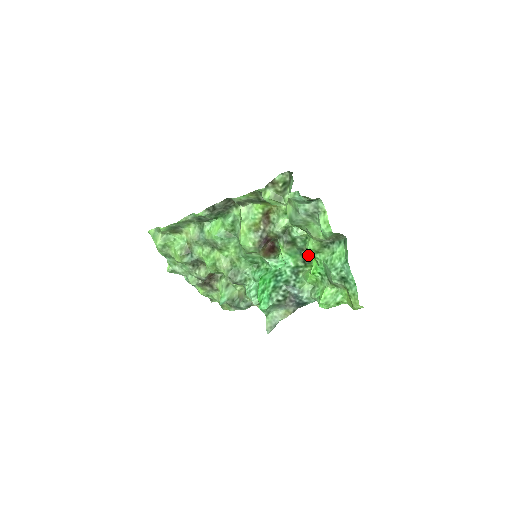
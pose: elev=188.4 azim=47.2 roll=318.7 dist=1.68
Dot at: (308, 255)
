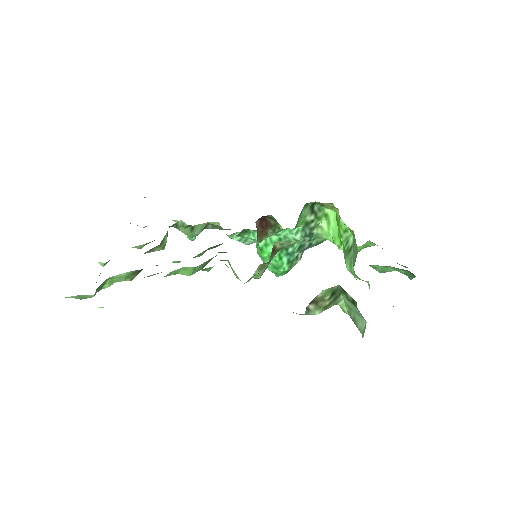
Dot at: (316, 202)
